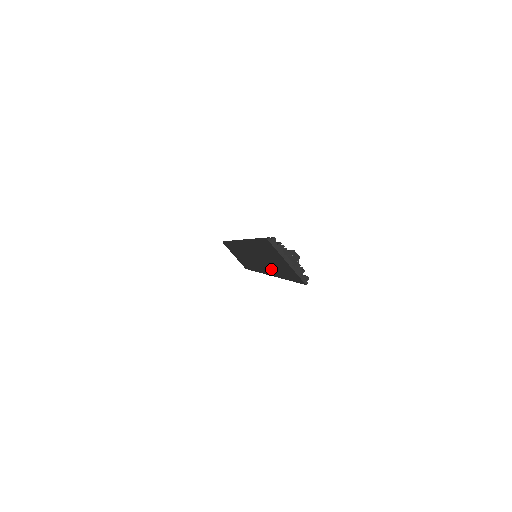
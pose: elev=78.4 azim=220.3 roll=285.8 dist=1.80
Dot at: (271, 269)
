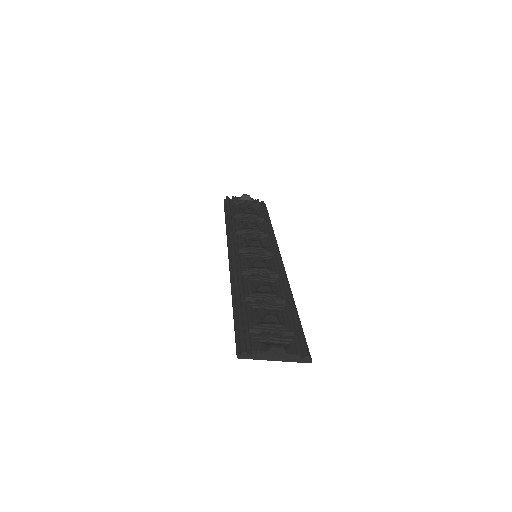
Dot at: occluded
